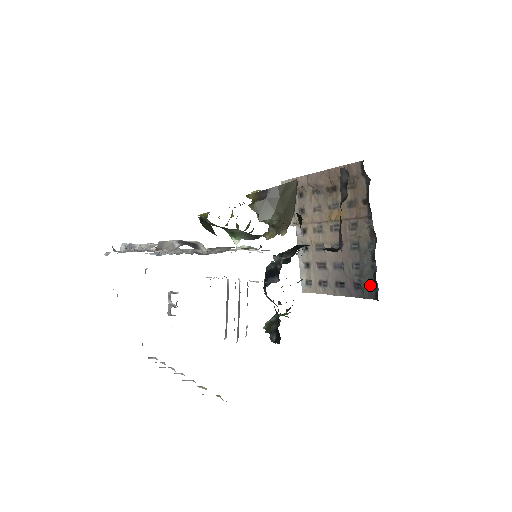
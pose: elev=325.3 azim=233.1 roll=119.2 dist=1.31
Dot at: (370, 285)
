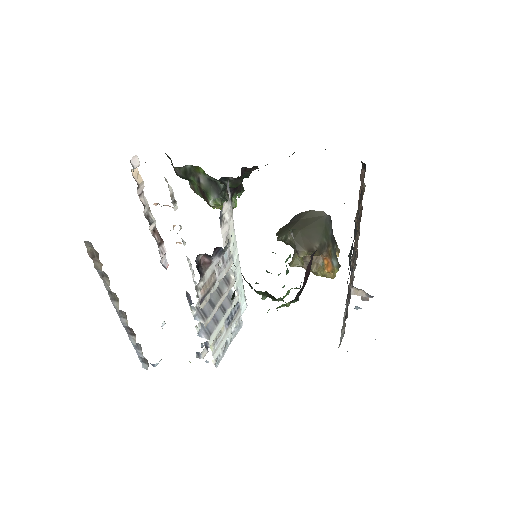
Dot at: occluded
